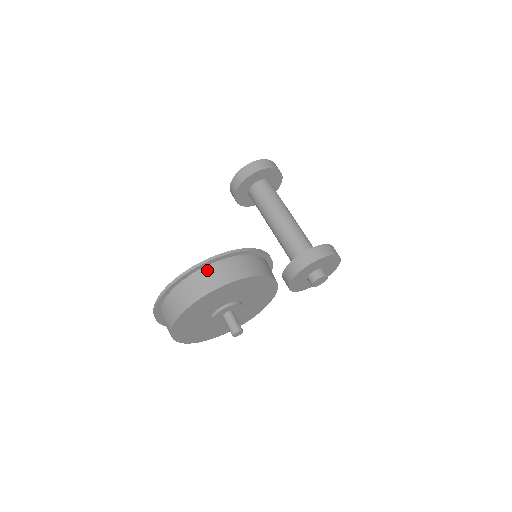
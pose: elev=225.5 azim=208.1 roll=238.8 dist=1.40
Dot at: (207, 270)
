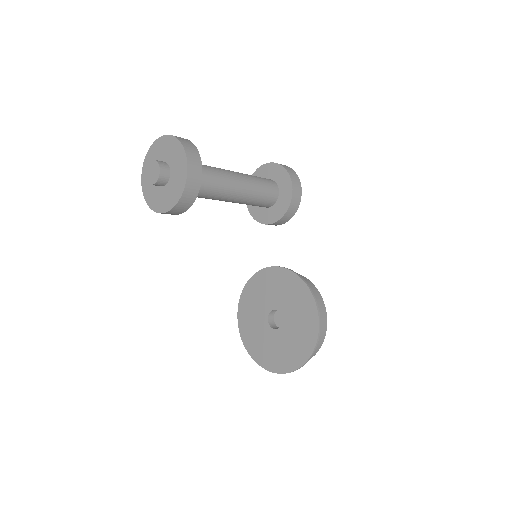
Dot at: occluded
